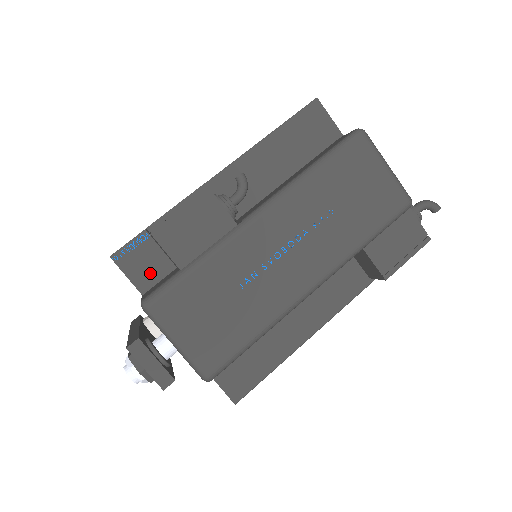
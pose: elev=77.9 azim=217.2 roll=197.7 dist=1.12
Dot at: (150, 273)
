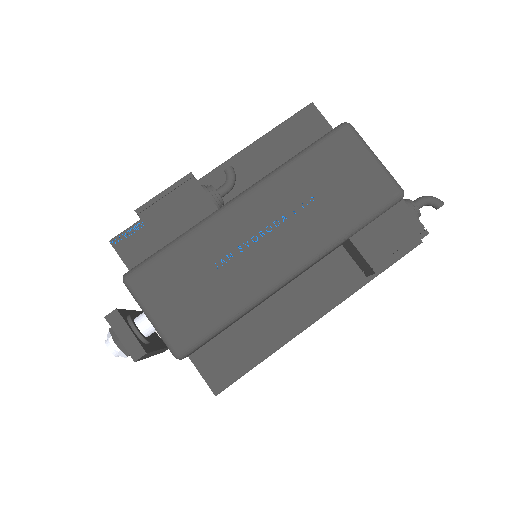
Dot at: (143, 258)
